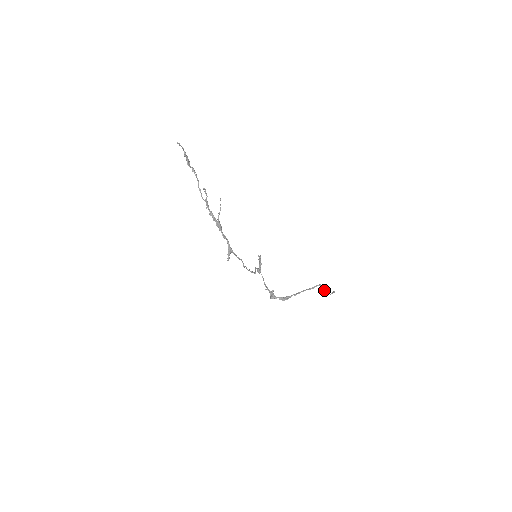
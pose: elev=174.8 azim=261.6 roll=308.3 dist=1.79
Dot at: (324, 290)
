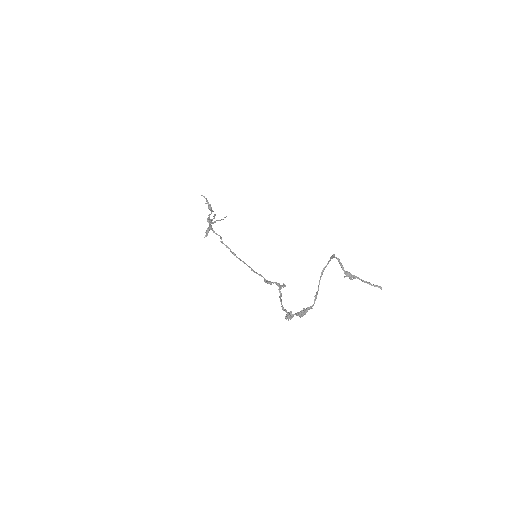
Dot at: occluded
